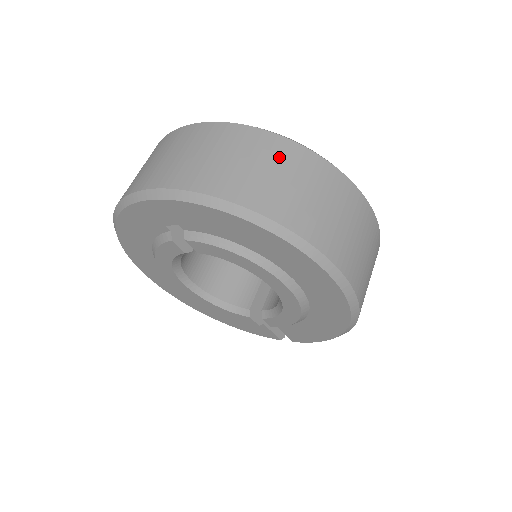
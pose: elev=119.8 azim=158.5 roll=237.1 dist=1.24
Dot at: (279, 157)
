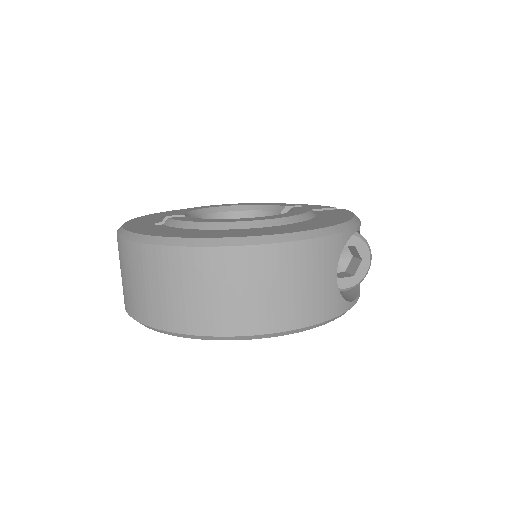
Dot at: (165, 270)
